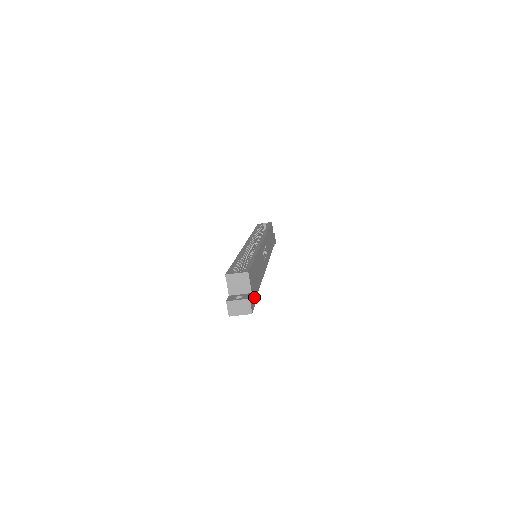
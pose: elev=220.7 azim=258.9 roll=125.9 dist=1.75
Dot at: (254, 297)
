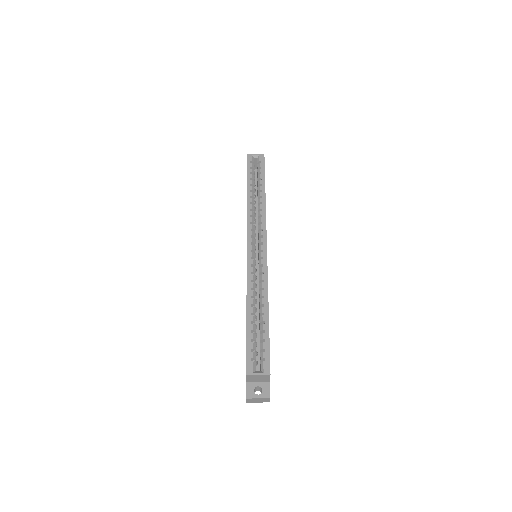
Dot at: occluded
